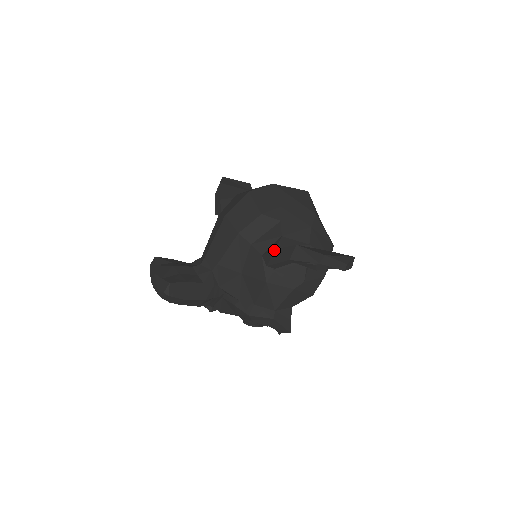
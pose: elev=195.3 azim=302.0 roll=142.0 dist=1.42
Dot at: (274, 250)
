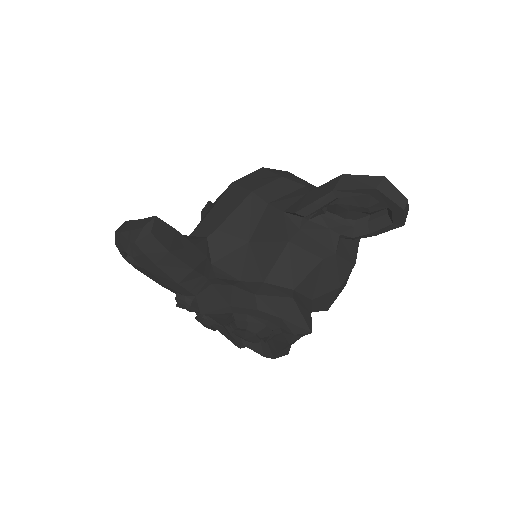
Dot at: (306, 194)
